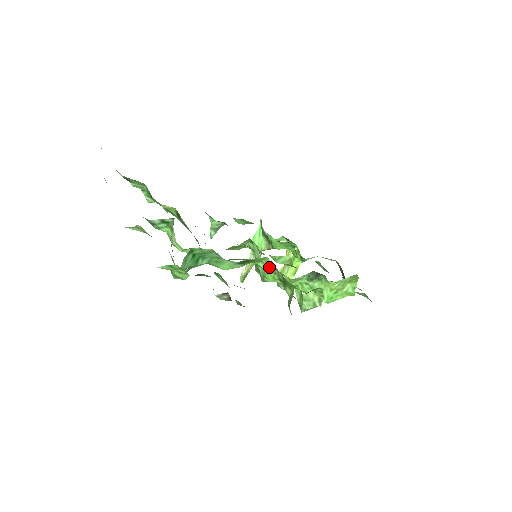
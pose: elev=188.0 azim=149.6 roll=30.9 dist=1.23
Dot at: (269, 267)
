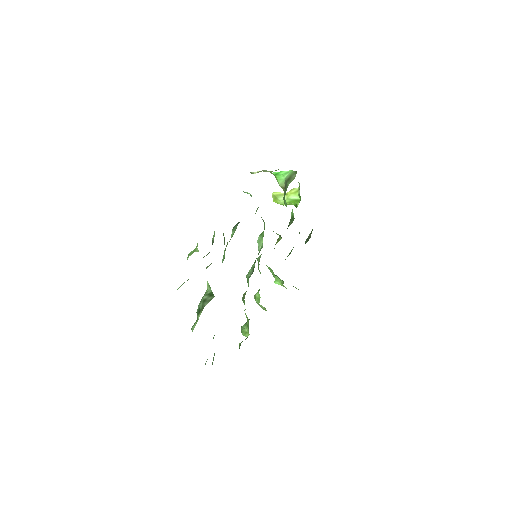
Dot at: (247, 318)
